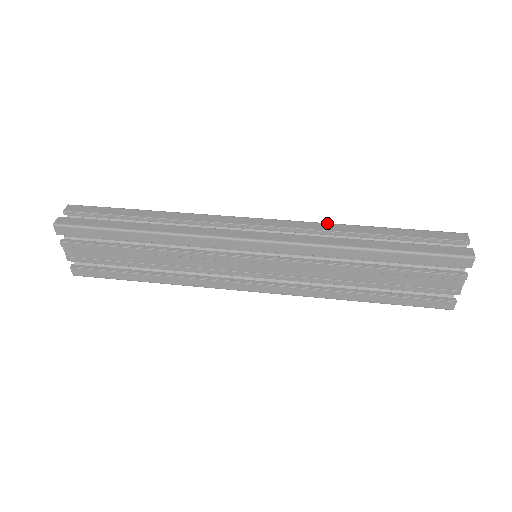
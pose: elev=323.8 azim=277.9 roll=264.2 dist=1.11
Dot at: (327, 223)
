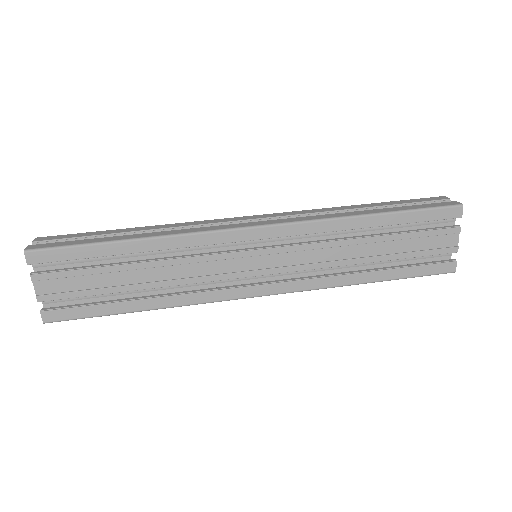
Dot at: occluded
